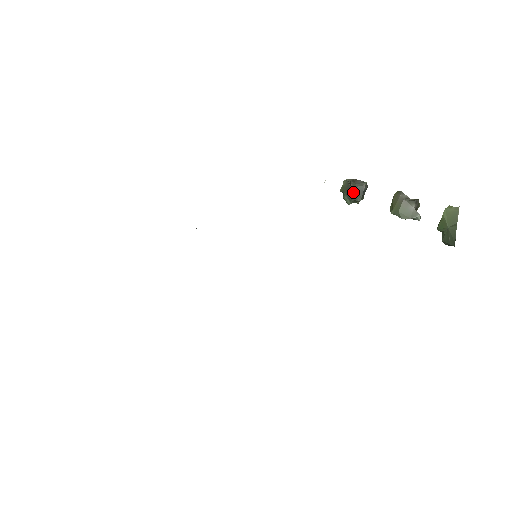
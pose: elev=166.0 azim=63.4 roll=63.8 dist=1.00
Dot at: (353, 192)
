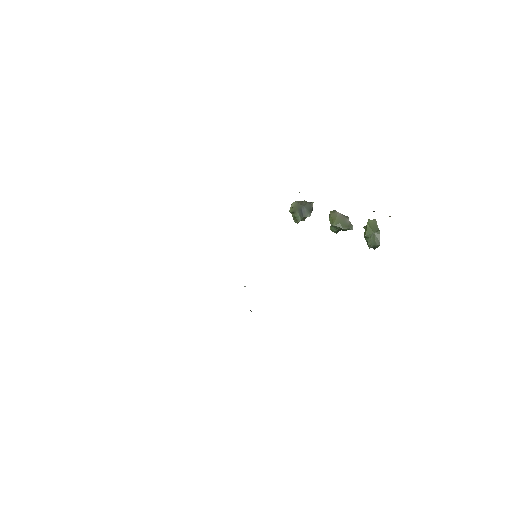
Dot at: (305, 210)
